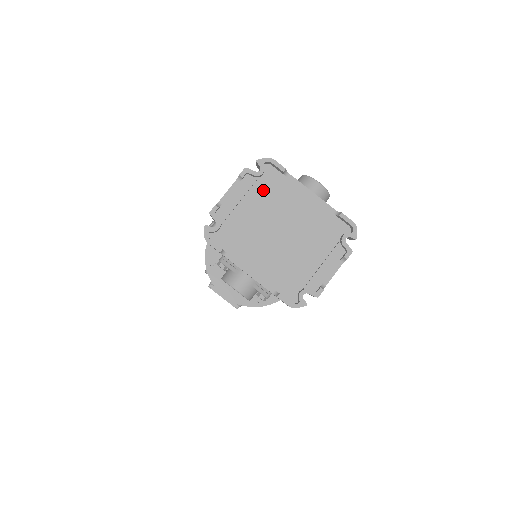
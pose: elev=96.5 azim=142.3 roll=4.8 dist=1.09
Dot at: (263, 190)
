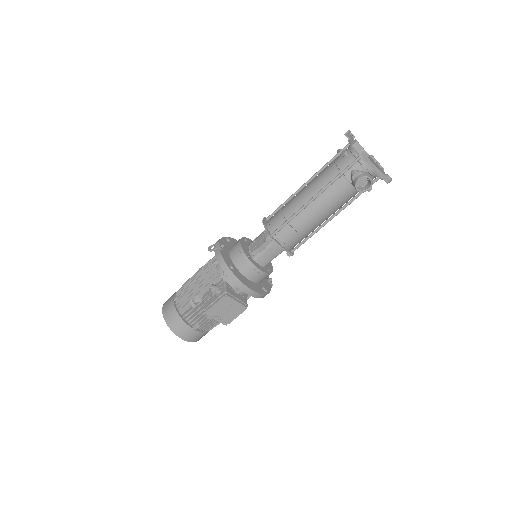
Dot at: occluded
